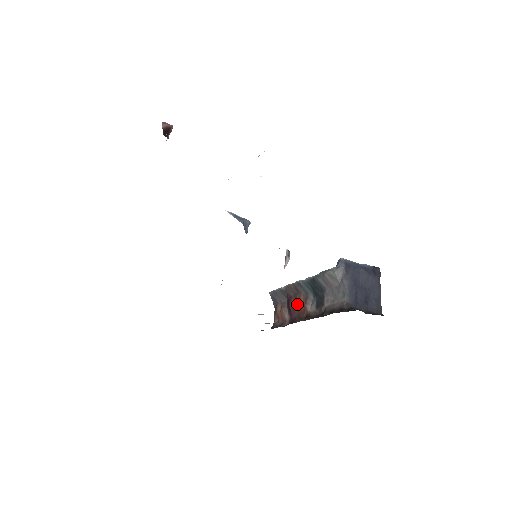
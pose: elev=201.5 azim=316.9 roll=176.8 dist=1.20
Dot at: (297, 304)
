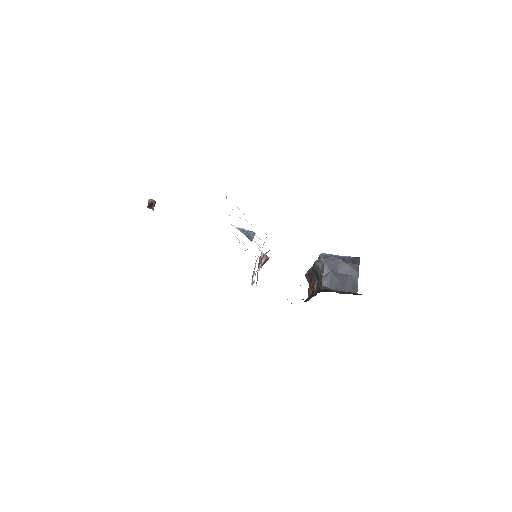
Dot at: occluded
